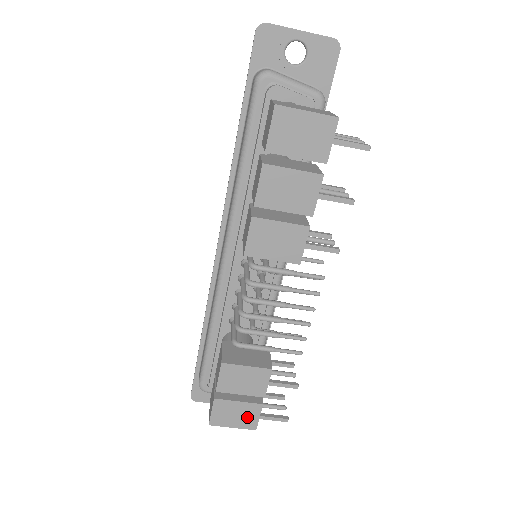
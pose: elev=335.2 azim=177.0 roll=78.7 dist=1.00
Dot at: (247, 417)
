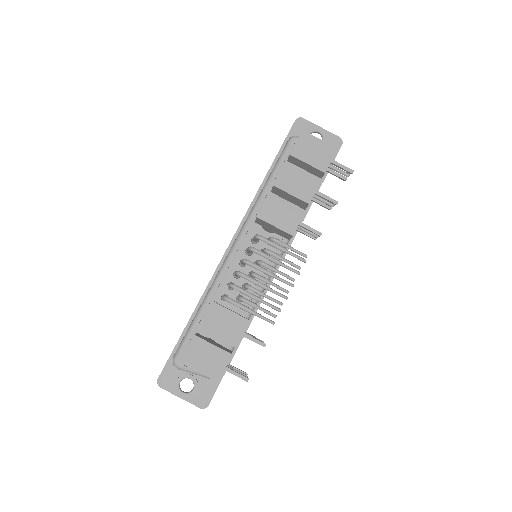
Dot at: (215, 364)
